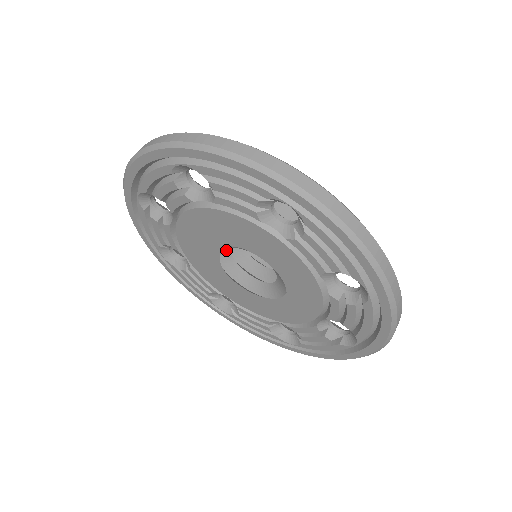
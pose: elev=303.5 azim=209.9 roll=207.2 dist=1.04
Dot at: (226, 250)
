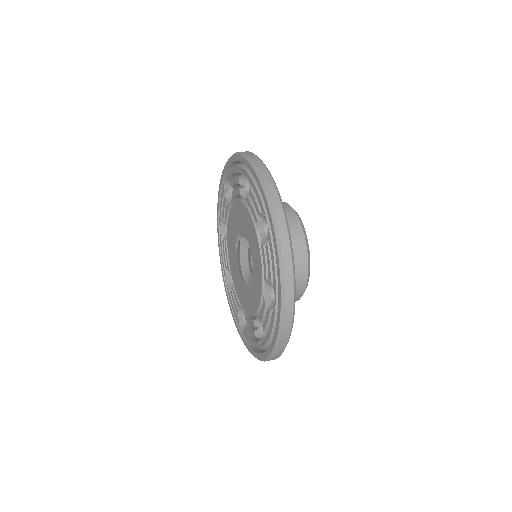
Dot at: (246, 258)
